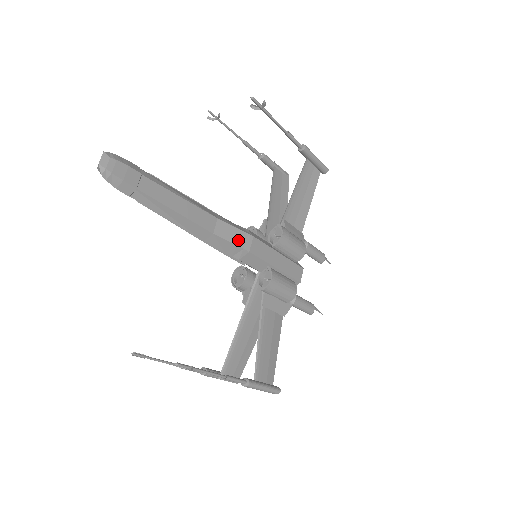
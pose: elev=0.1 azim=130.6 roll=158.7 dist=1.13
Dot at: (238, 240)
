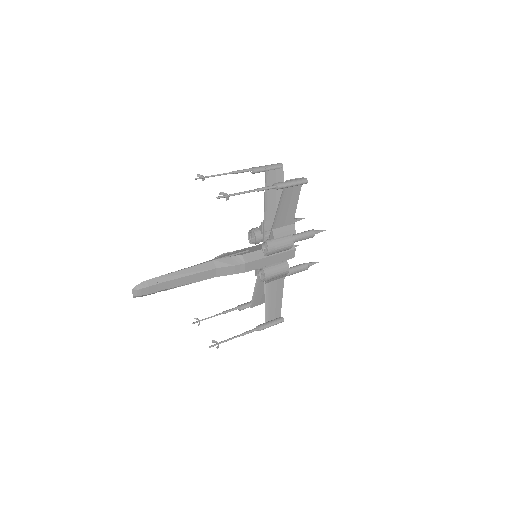
Dot at: (234, 271)
